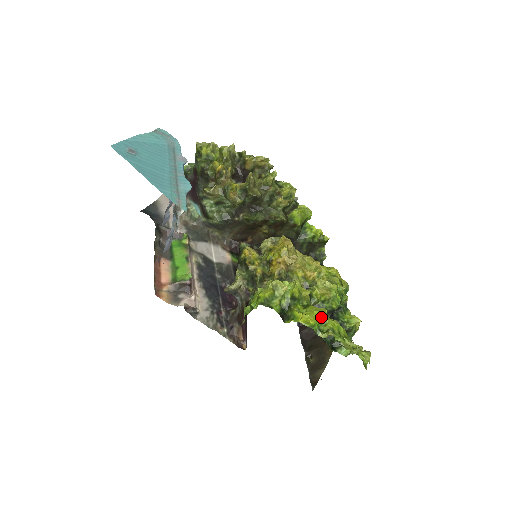
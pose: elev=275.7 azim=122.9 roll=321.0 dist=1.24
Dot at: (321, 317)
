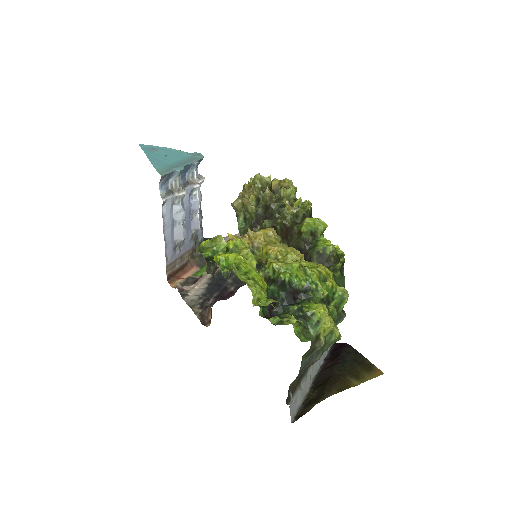
Dot at: (236, 259)
